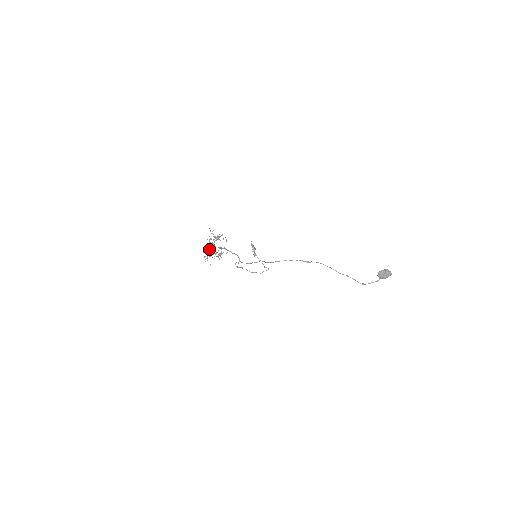
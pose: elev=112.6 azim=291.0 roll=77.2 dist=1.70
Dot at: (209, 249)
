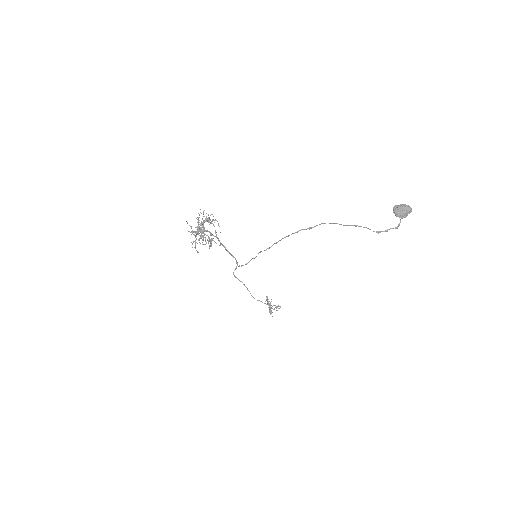
Dot at: (197, 230)
